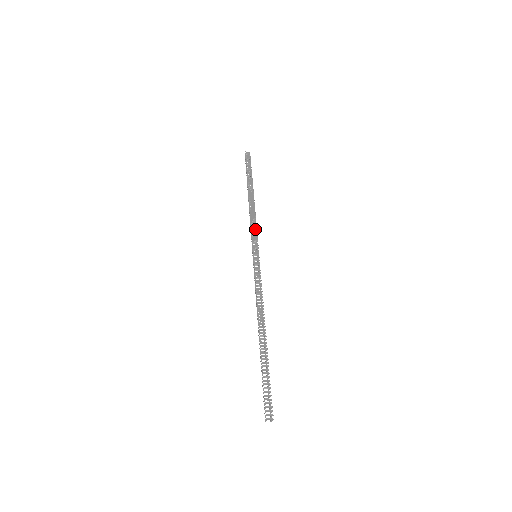
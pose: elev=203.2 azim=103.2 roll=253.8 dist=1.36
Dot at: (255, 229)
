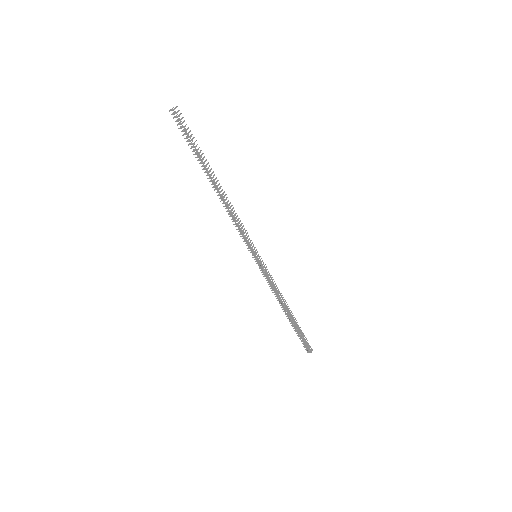
Dot at: (241, 232)
